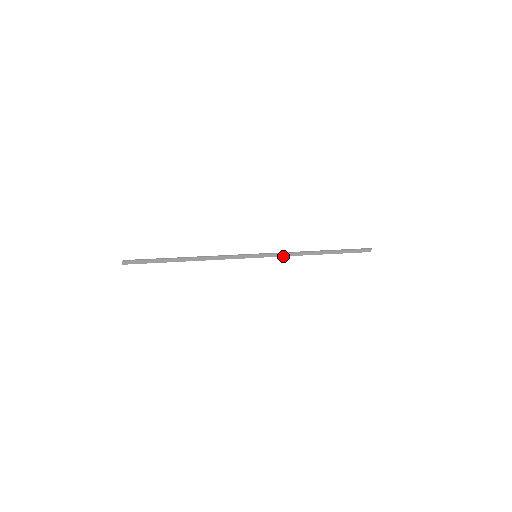
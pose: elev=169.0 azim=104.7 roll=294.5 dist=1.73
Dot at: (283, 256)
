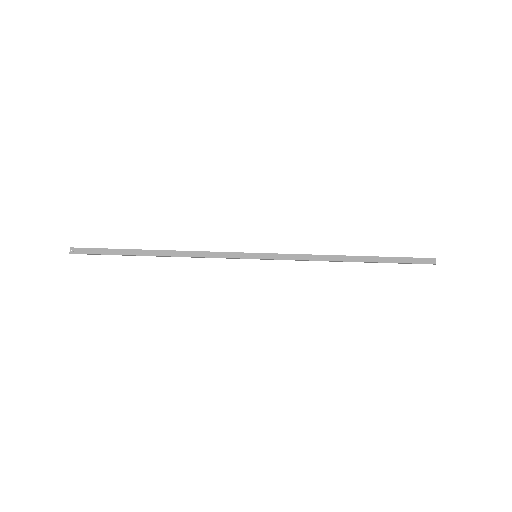
Dot at: (297, 260)
